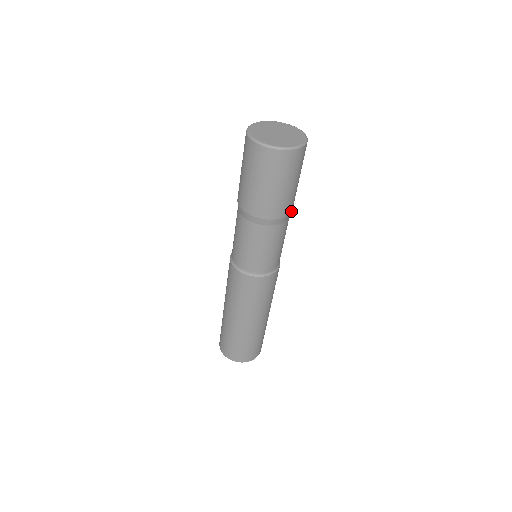
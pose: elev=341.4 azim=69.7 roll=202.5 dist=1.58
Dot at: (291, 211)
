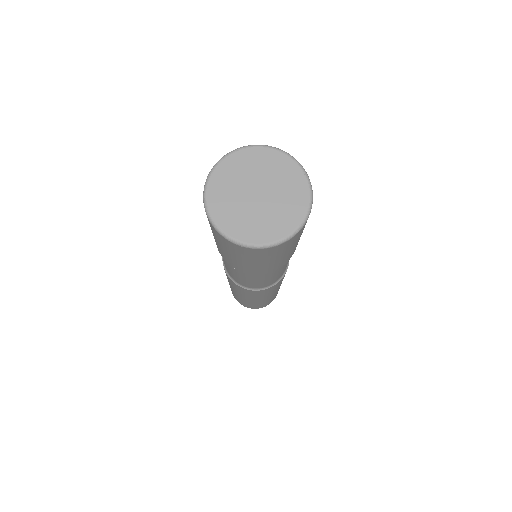
Dot at: (289, 258)
